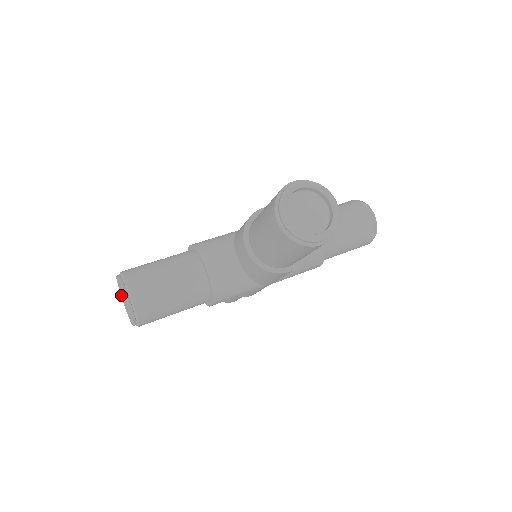
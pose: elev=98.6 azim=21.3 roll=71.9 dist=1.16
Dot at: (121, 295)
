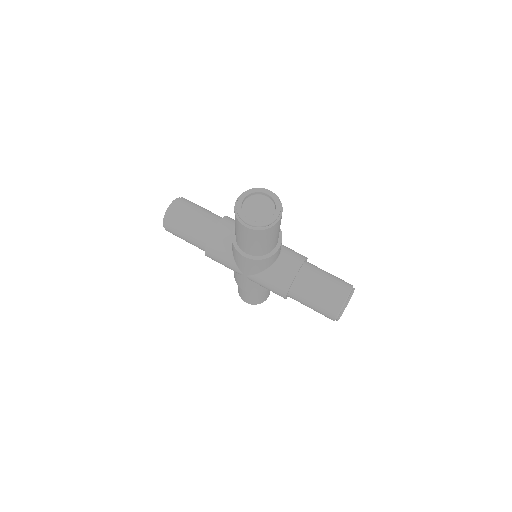
Dot at: occluded
